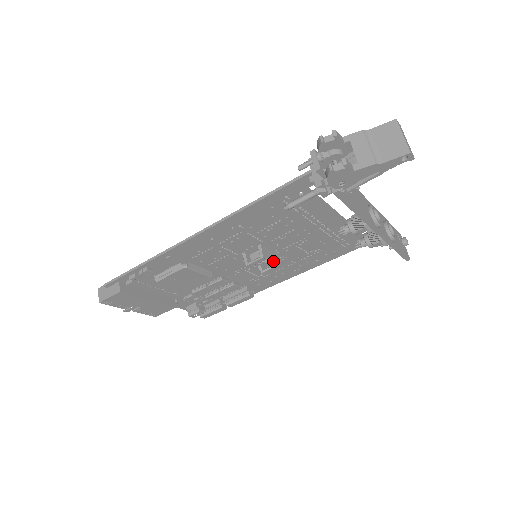
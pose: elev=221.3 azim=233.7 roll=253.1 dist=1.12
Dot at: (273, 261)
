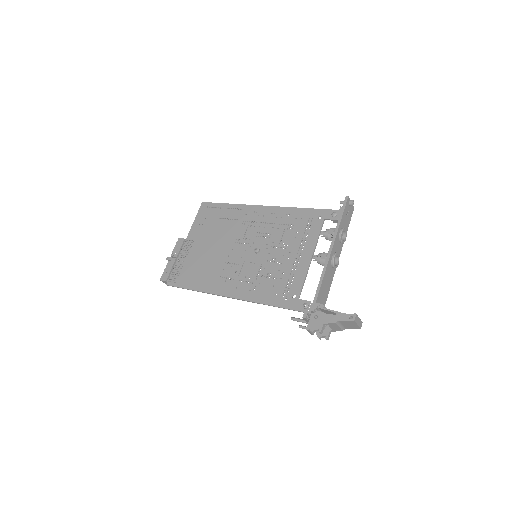
Dot at: (262, 237)
